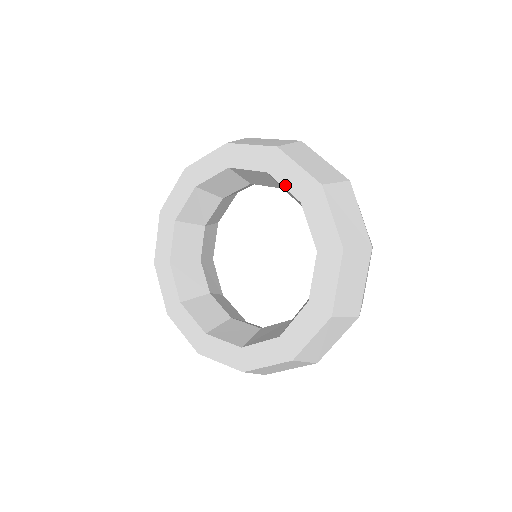
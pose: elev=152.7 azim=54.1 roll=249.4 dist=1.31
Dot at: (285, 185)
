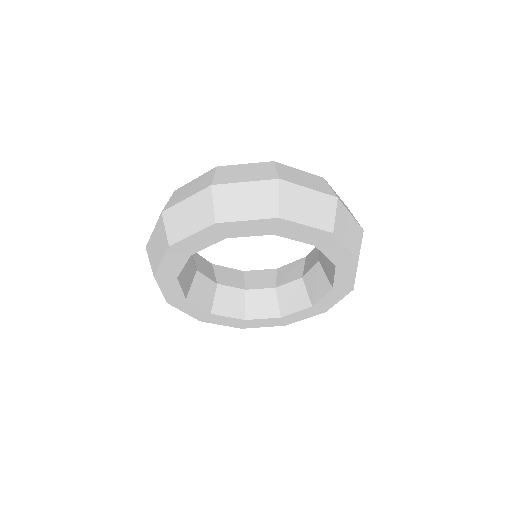
Dot at: (296, 239)
